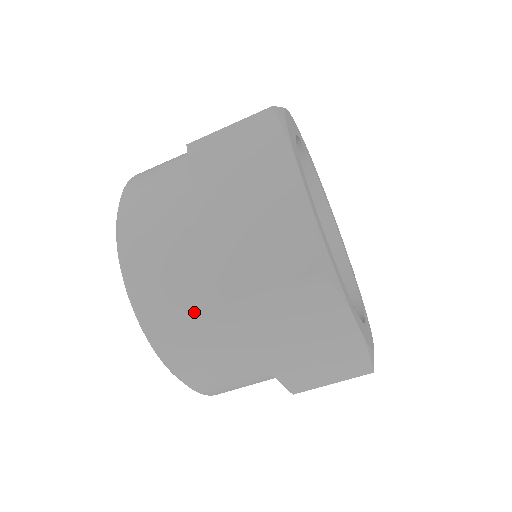
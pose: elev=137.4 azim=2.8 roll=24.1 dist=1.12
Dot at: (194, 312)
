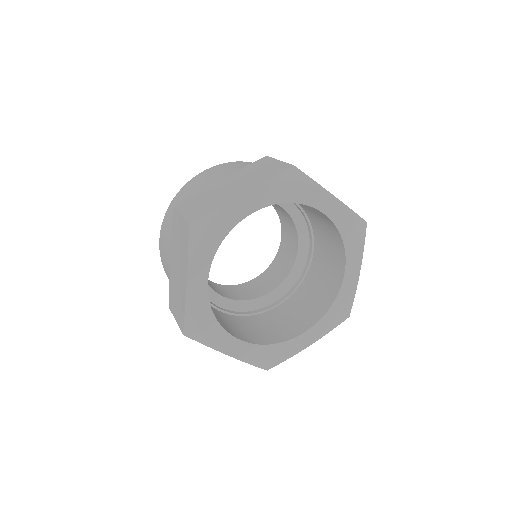
Dot at: occluded
